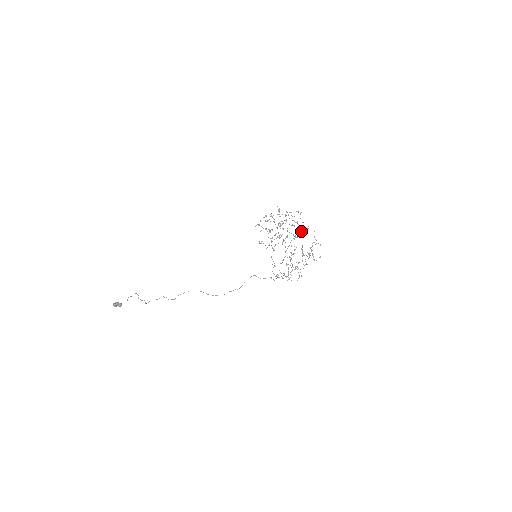
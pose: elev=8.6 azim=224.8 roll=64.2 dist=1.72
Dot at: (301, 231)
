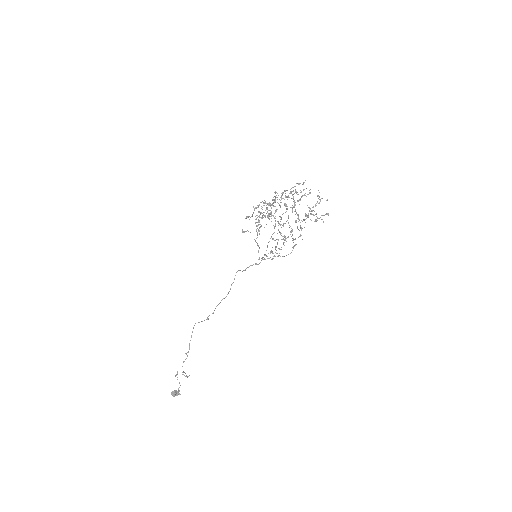
Dot at: occluded
